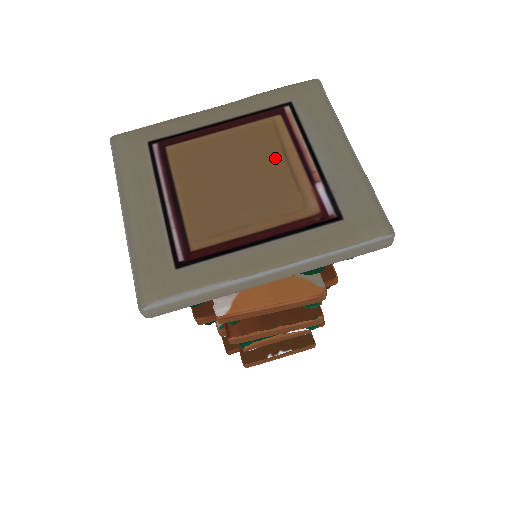
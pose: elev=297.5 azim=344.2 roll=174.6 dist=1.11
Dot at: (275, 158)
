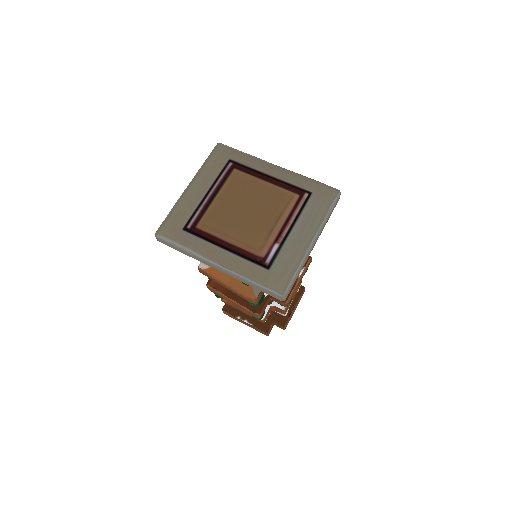
Dot at: (273, 215)
